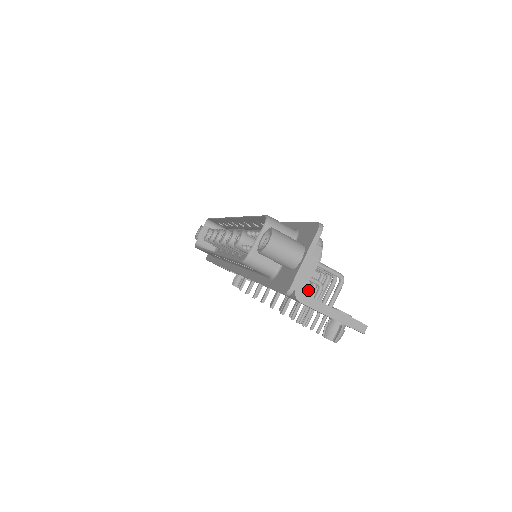
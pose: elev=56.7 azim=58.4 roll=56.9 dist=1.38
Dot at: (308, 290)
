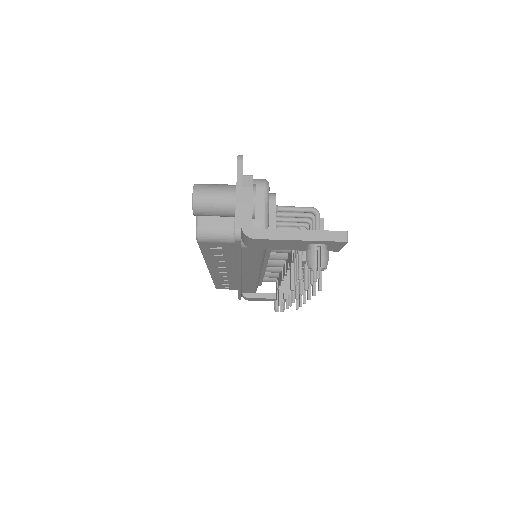
Dot at: (303, 251)
